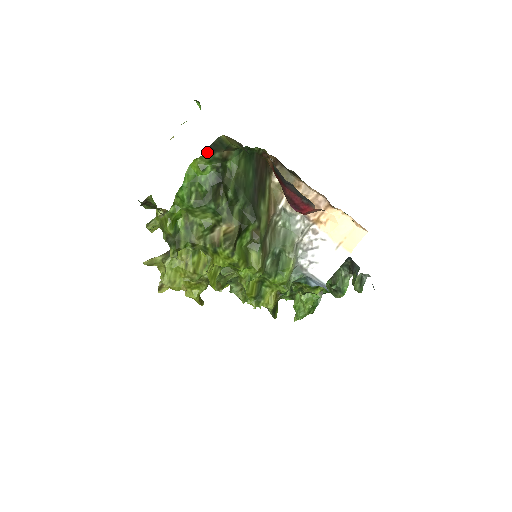
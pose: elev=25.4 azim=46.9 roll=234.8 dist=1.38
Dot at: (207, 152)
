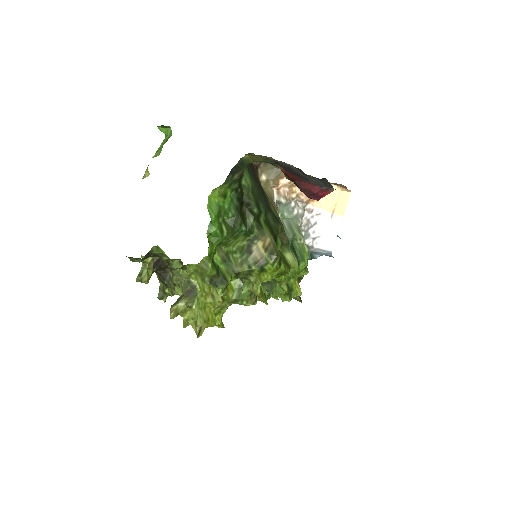
Dot at: (228, 178)
